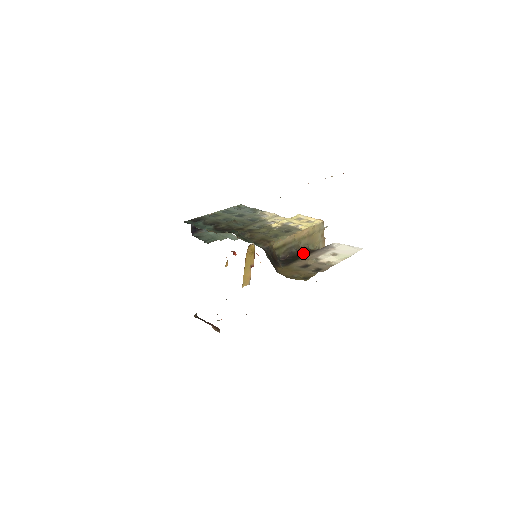
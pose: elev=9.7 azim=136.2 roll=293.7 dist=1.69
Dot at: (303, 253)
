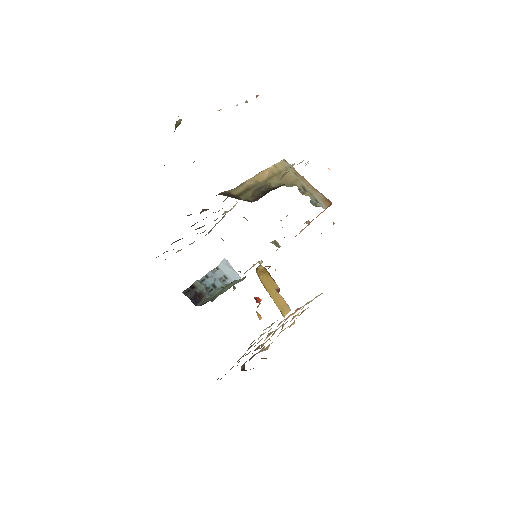
Dot at: (278, 187)
